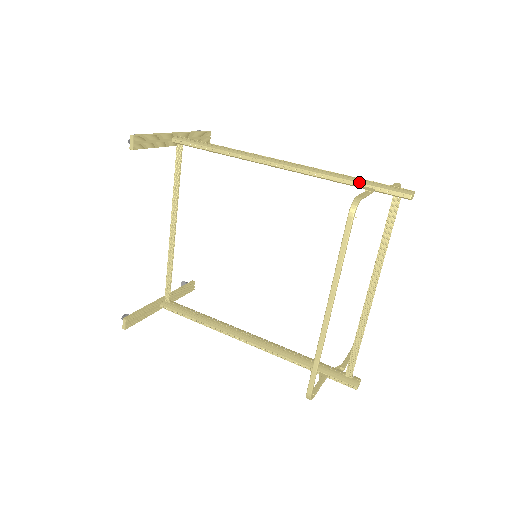
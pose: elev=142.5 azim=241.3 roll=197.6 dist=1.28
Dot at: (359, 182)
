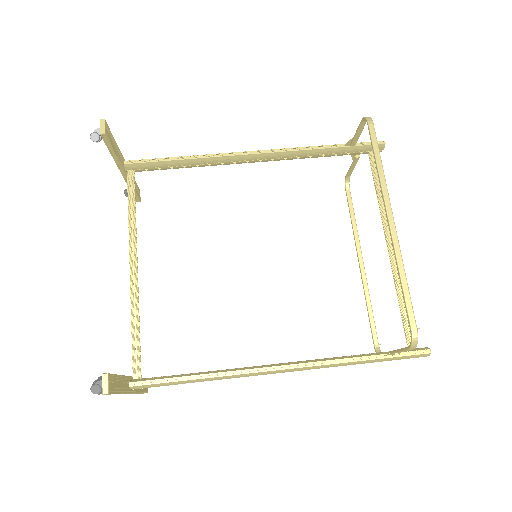
Dot at: (338, 144)
